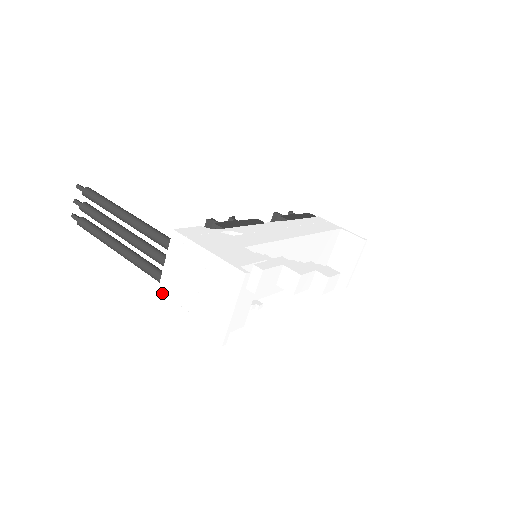
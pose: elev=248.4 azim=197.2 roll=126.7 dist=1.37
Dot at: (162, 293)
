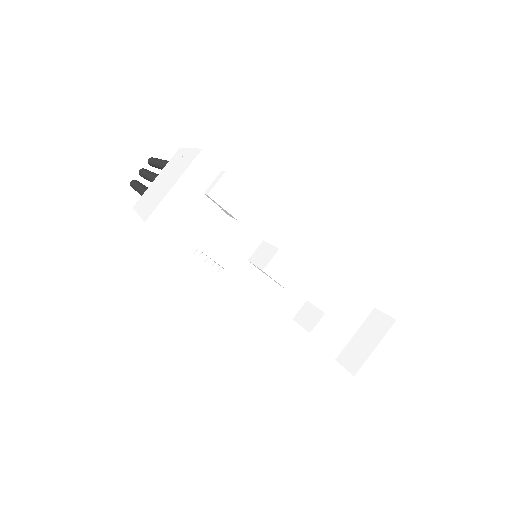
Dot at: (139, 201)
